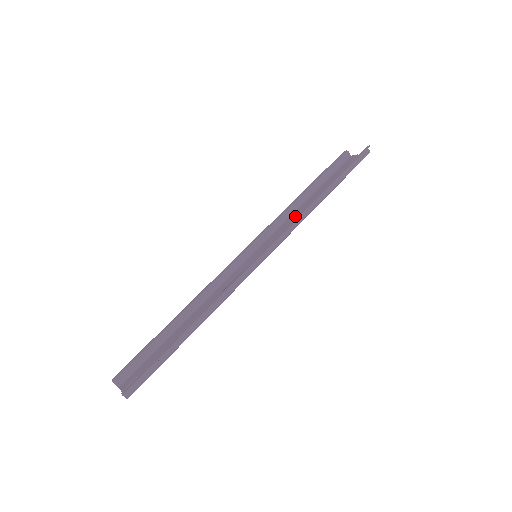
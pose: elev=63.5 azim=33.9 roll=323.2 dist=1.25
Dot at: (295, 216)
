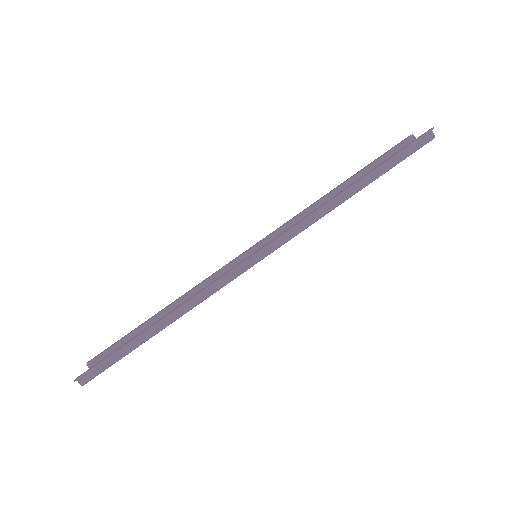
Dot at: occluded
